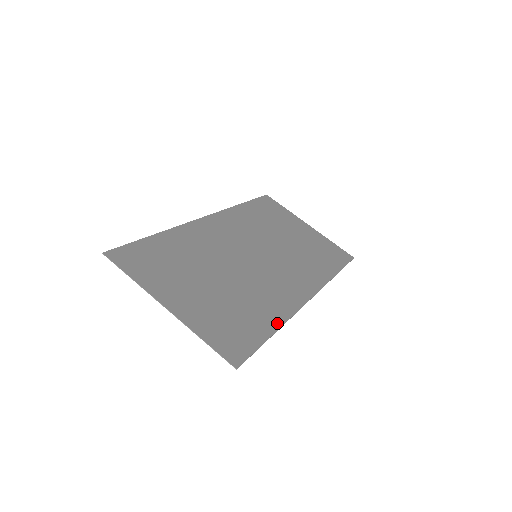
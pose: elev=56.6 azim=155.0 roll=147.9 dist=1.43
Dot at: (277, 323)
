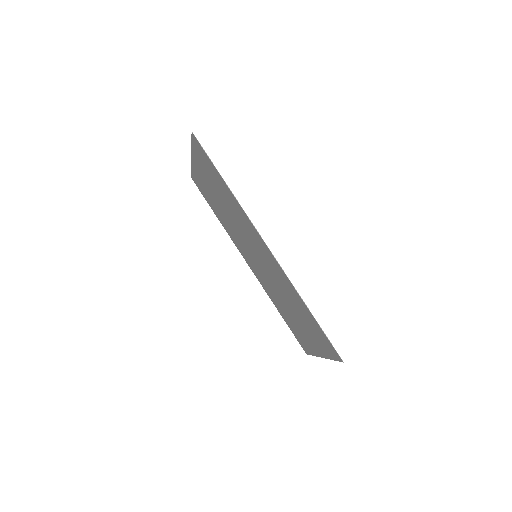
Dot at: (230, 192)
